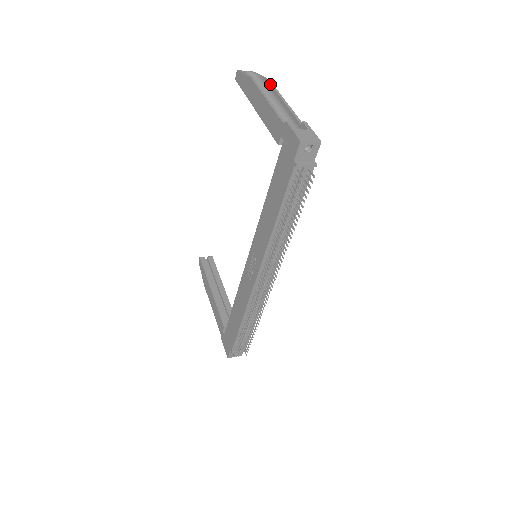
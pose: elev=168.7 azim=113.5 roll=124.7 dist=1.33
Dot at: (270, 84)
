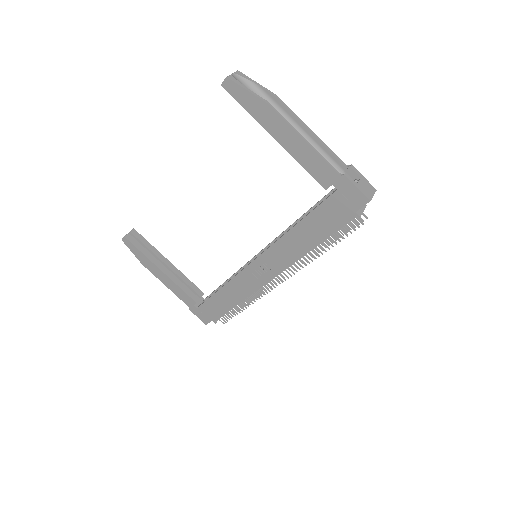
Dot at: (284, 105)
